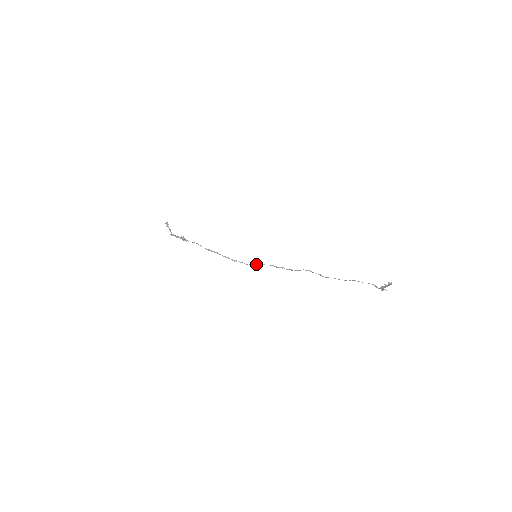
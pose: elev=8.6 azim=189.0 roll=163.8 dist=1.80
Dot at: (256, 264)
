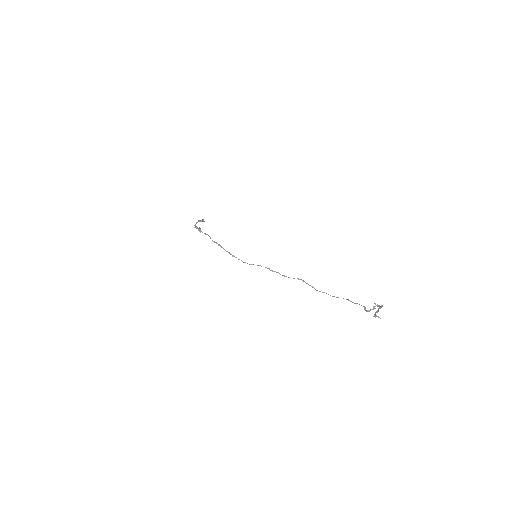
Dot at: (253, 264)
